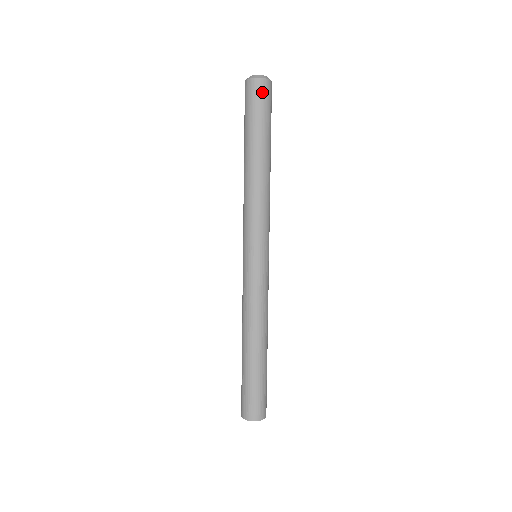
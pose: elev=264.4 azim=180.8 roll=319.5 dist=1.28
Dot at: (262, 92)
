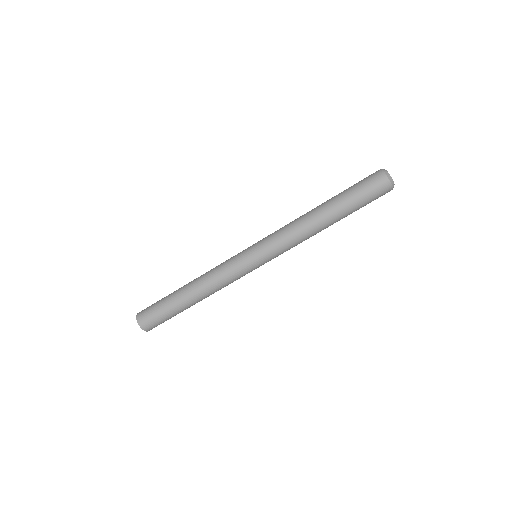
Dot at: (379, 187)
